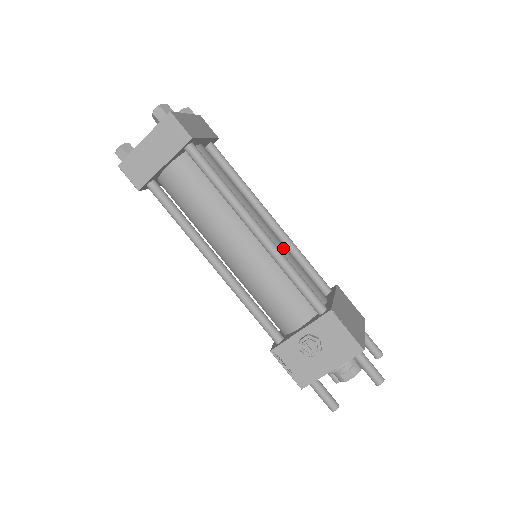
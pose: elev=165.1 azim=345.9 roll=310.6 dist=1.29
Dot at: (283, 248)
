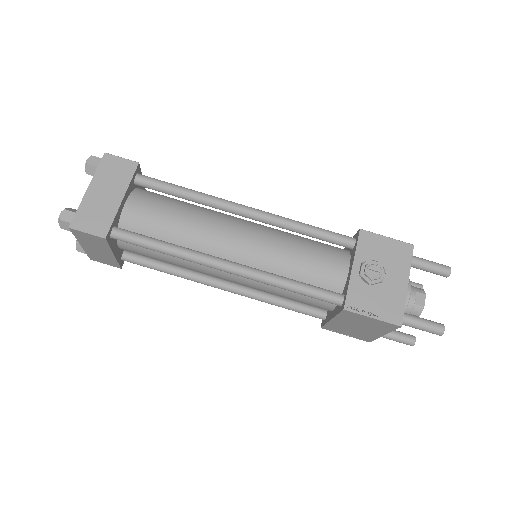
Dot at: occluded
